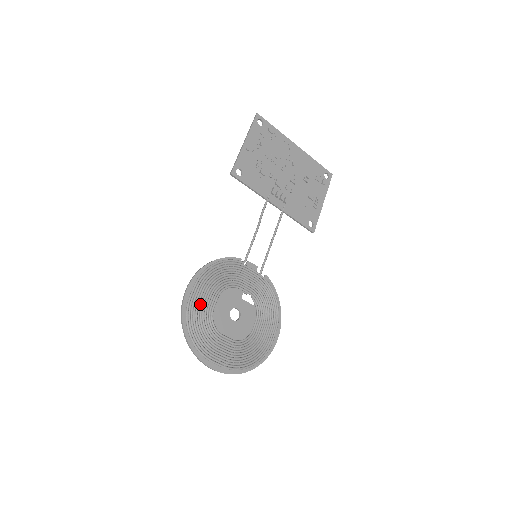
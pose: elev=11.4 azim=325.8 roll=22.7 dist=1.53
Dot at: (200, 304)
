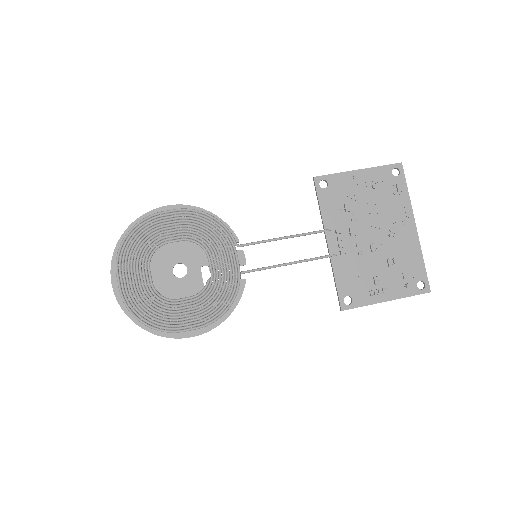
Dot at: (162, 226)
